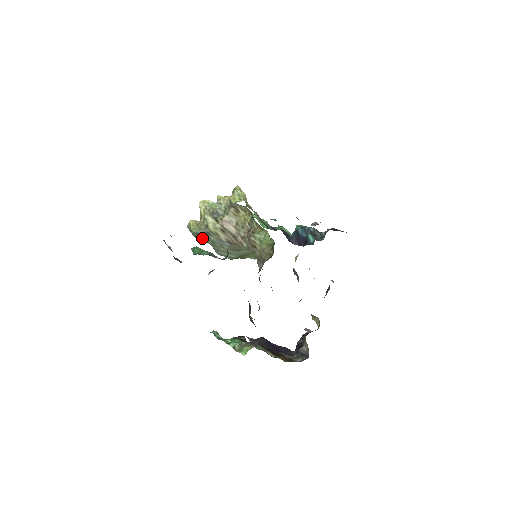
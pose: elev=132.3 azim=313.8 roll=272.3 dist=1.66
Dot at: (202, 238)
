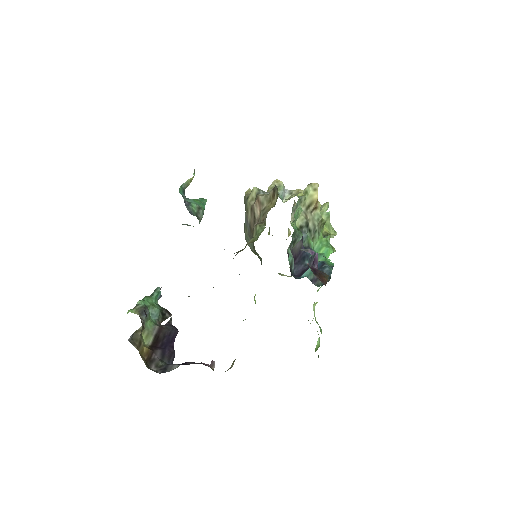
Dot at: occluded
